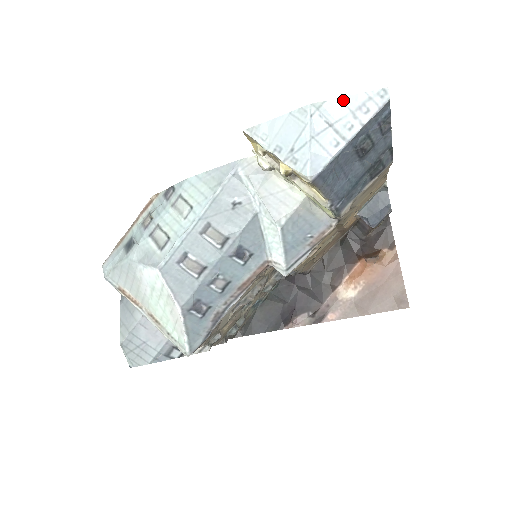
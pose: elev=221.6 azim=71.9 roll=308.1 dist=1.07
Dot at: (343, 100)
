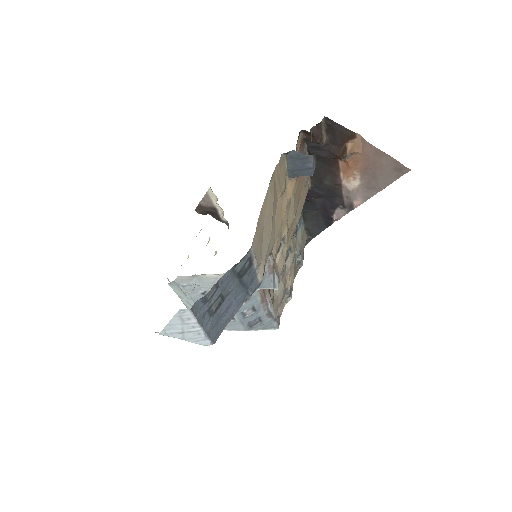
Dot at: (170, 324)
